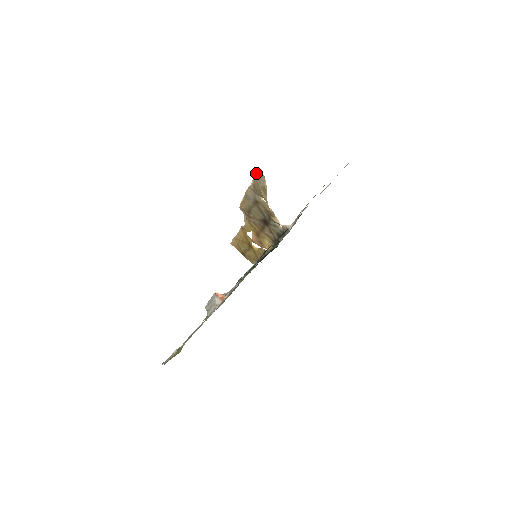
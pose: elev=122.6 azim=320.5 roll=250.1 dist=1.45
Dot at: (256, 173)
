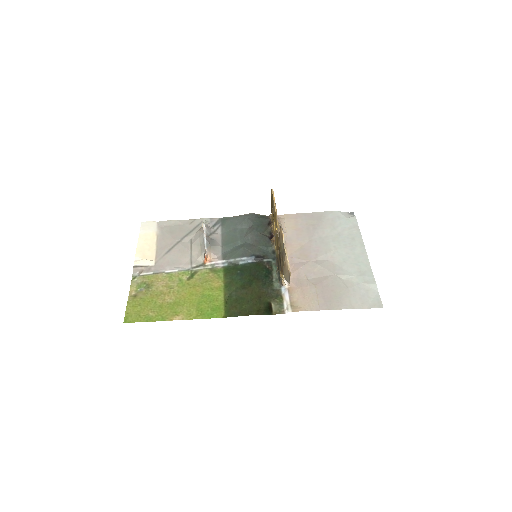
Dot at: (289, 274)
